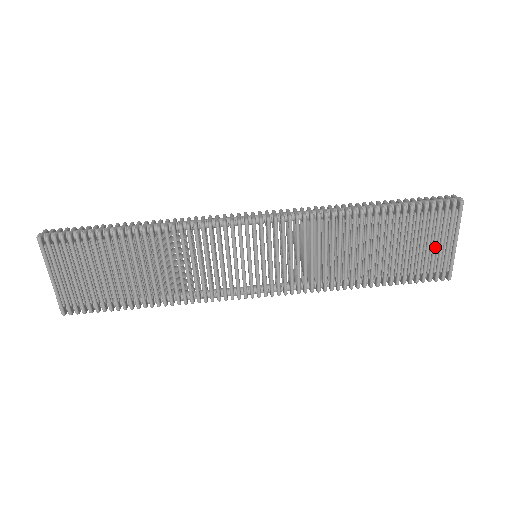
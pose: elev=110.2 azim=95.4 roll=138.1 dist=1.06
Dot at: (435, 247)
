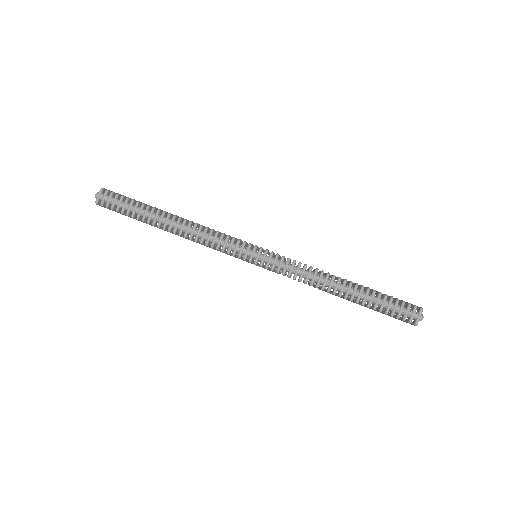
Dot at: occluded
